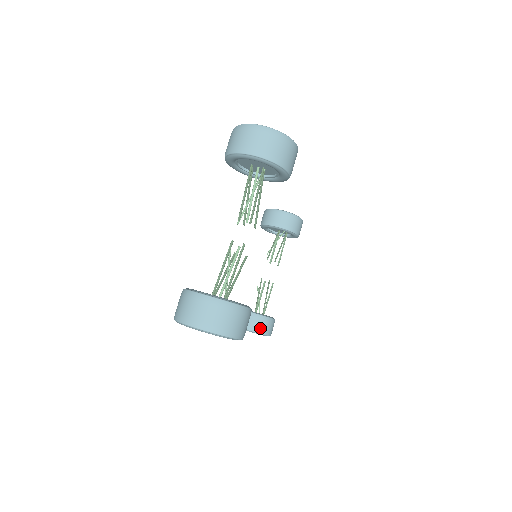
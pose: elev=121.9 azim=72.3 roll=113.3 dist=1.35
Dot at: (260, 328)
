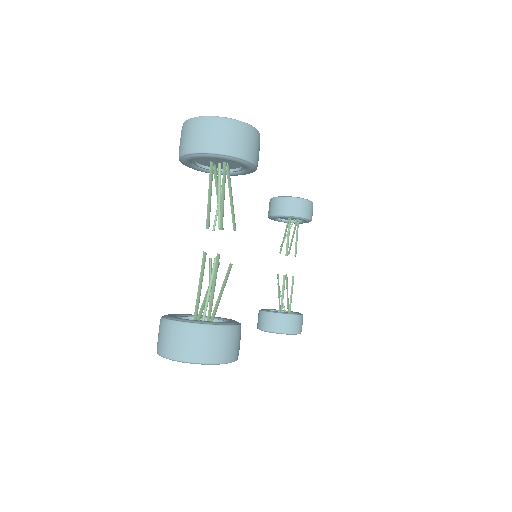
Dot at: (286, 328)
